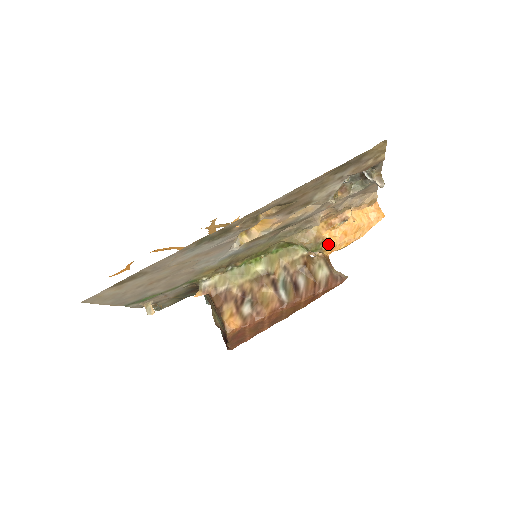
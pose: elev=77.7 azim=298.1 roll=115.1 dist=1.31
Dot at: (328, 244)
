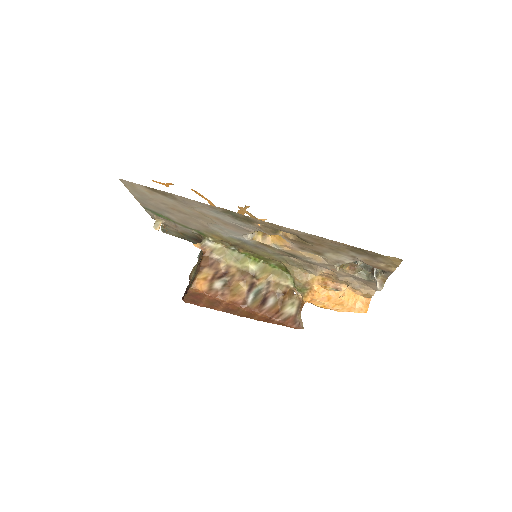
Dot at: (311, 294)
